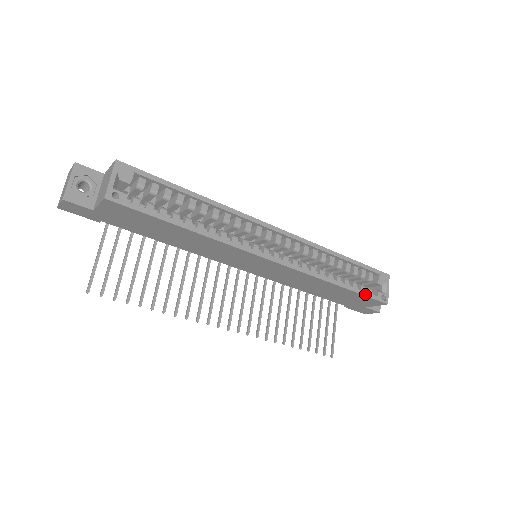
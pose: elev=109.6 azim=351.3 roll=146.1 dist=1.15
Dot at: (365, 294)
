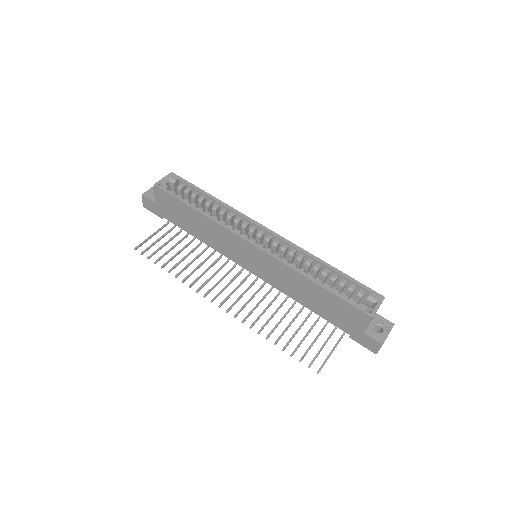
Dot at: (344, 299)
